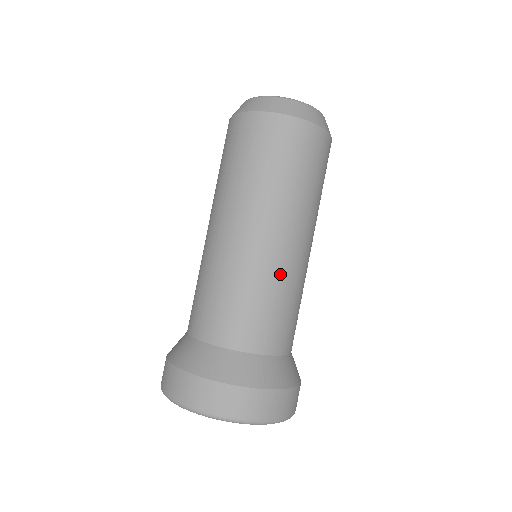
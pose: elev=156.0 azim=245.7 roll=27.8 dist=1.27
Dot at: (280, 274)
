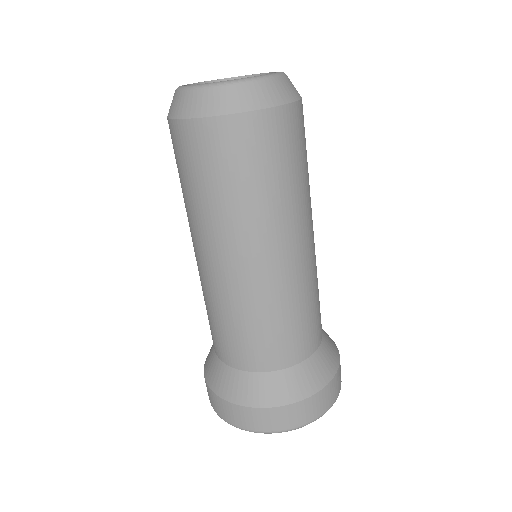
Dot at: (312, 274)
